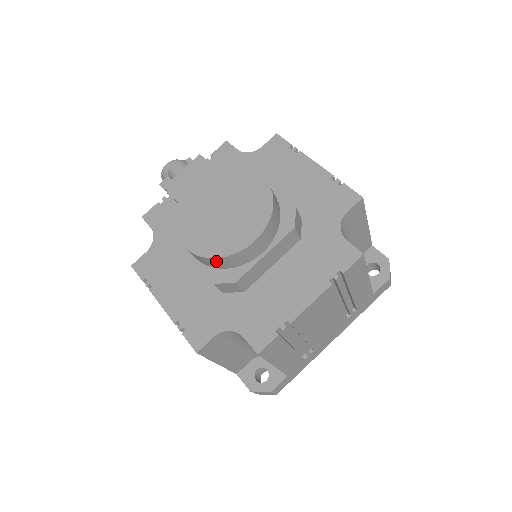
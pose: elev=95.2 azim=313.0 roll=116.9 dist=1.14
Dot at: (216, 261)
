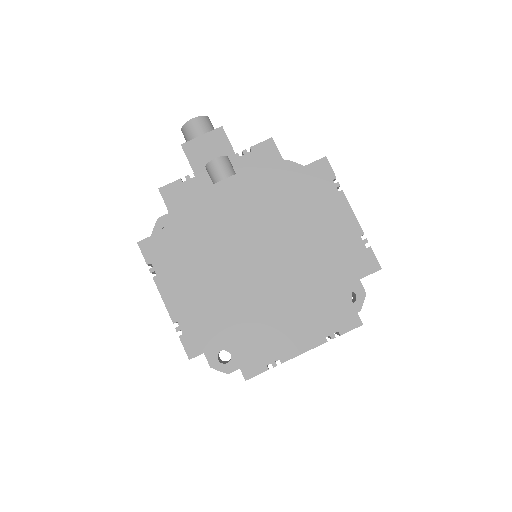
Dot at: (239, 299)
